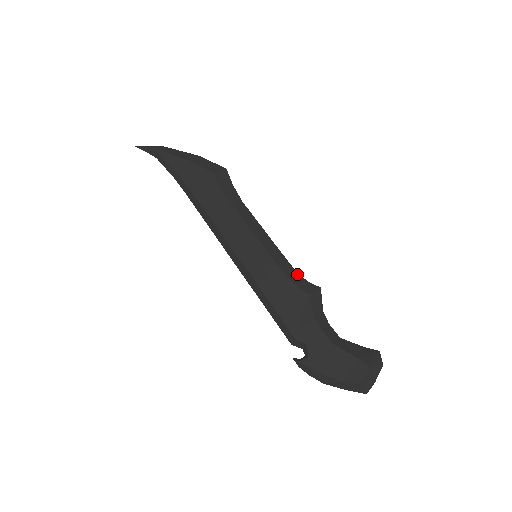
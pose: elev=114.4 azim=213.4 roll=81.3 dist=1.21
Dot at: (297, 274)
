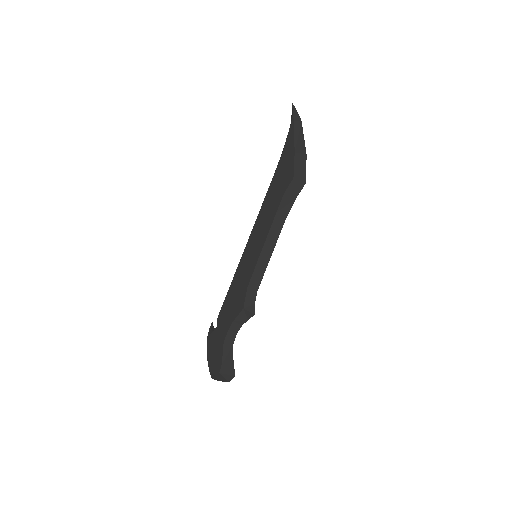
Dot at: (256, 292)
